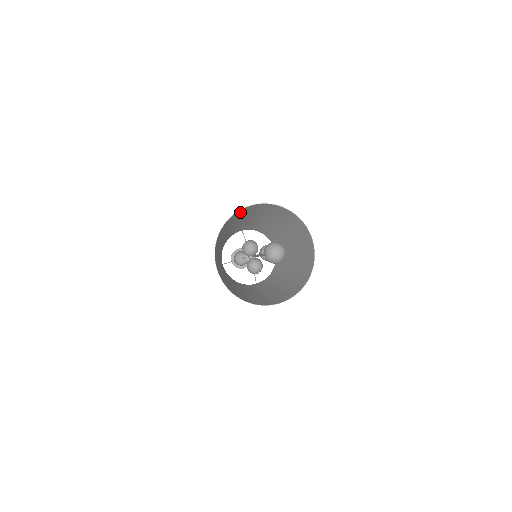
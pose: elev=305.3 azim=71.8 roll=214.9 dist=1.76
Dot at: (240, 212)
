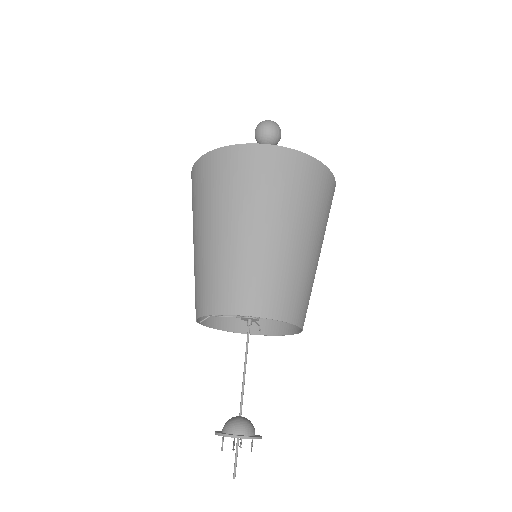
Dot at: occluded
